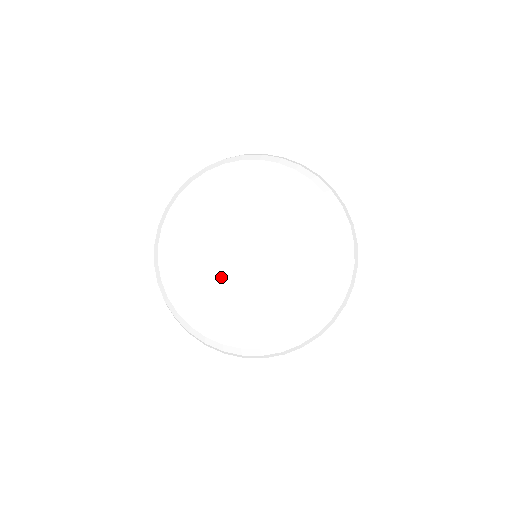
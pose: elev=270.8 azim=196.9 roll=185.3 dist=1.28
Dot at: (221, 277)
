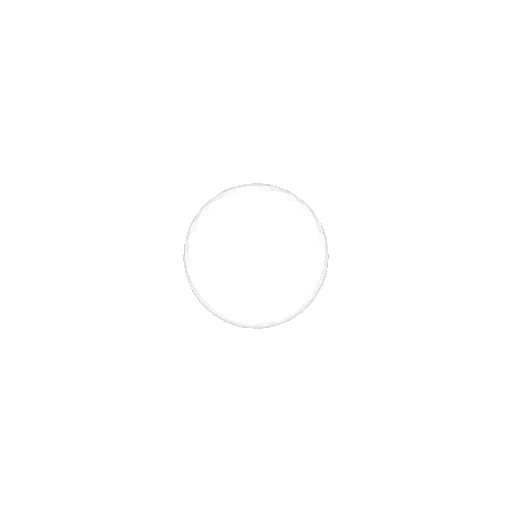
Dot at: (245, 325)
